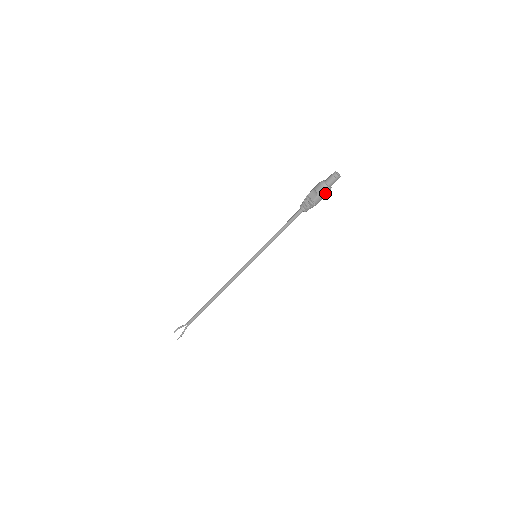
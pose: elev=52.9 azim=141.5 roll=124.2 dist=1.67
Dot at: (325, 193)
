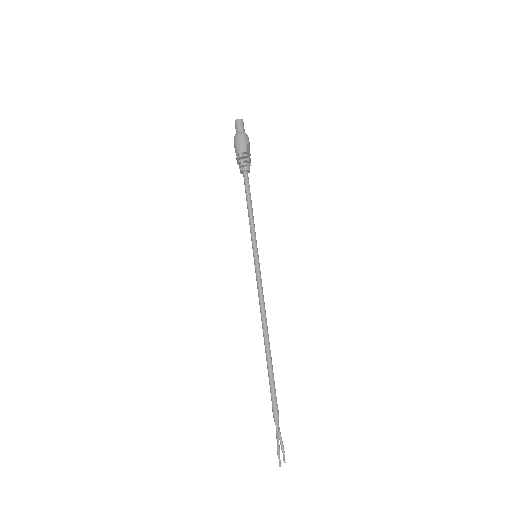
Dot at: (237, 139)
